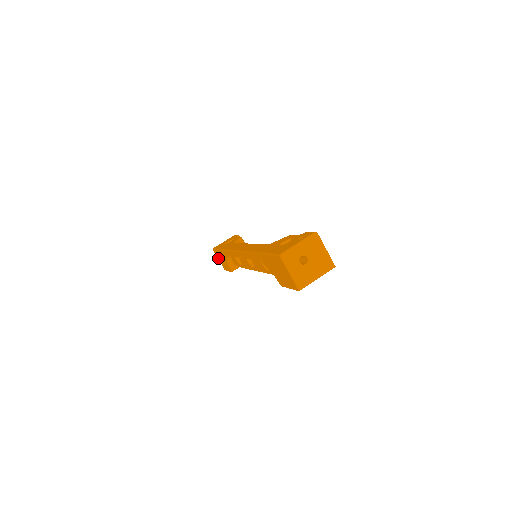
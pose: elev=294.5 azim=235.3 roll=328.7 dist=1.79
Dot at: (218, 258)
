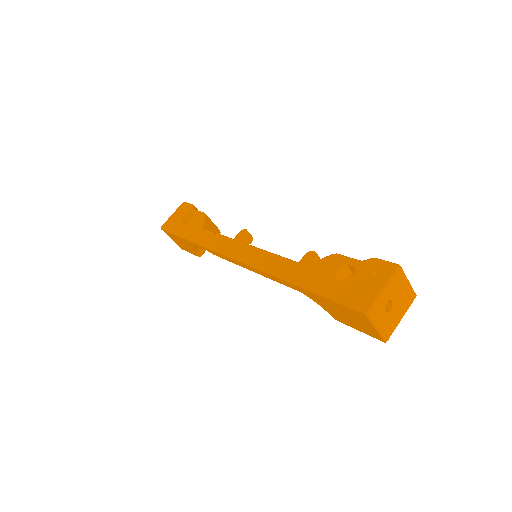
Dot at: (171, 238)
